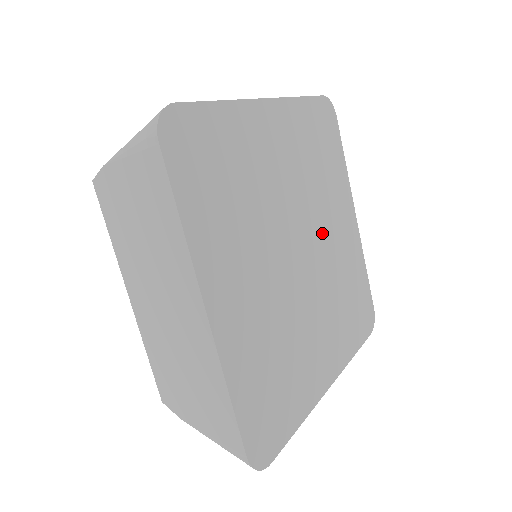
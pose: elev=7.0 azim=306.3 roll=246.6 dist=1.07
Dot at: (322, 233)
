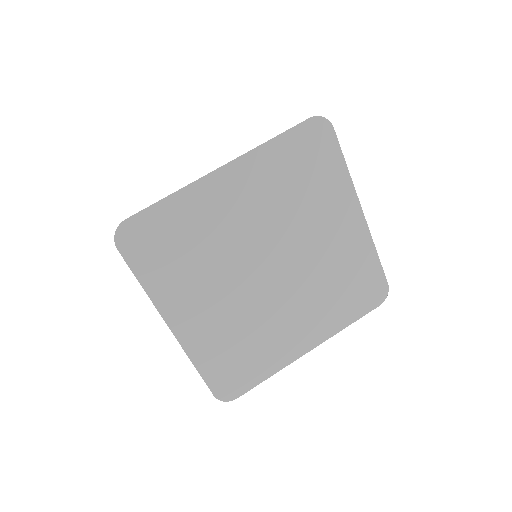
Dot at: (302, 246)
